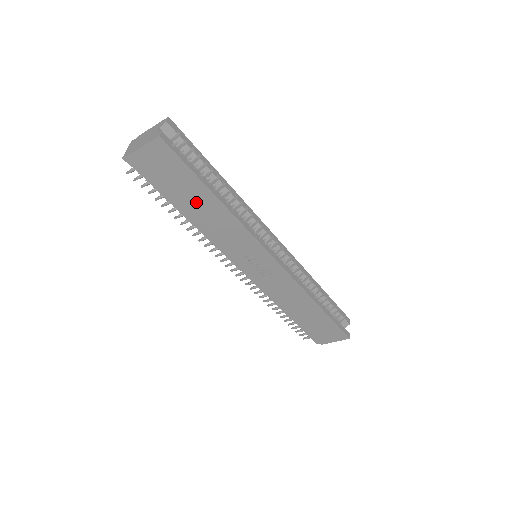
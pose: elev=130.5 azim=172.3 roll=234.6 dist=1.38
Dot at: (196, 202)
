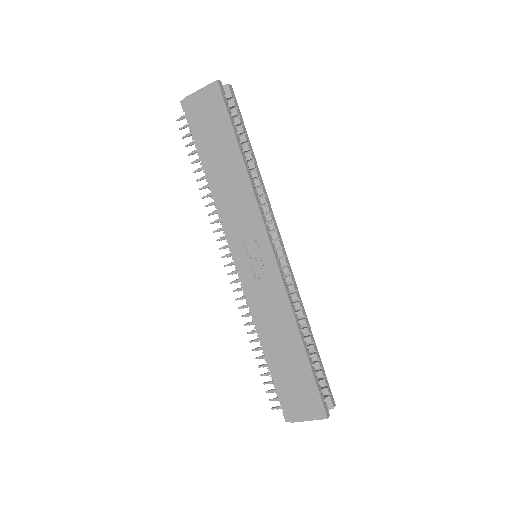
Dot at: (222, 159)
